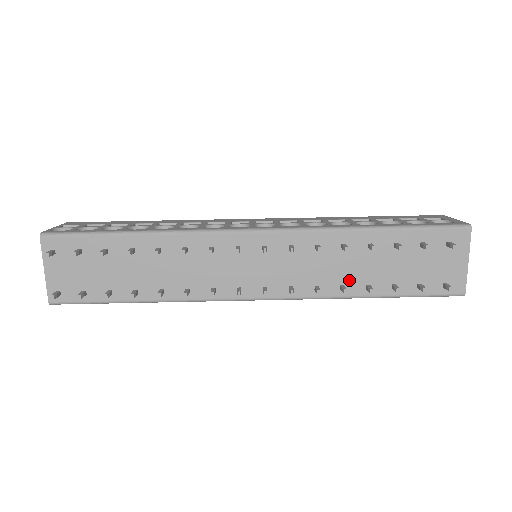
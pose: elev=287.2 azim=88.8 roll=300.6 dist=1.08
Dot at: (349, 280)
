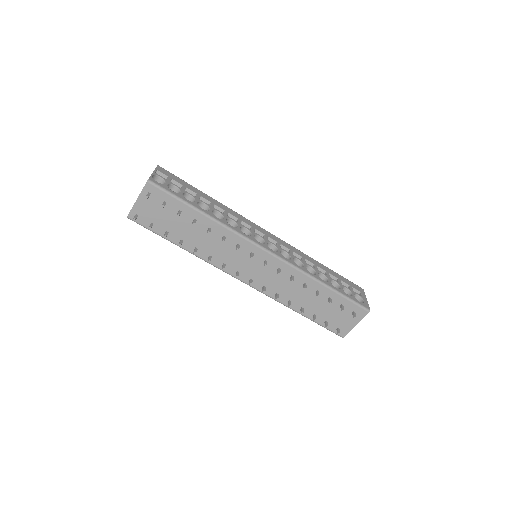
Dot at: (295, 300)
